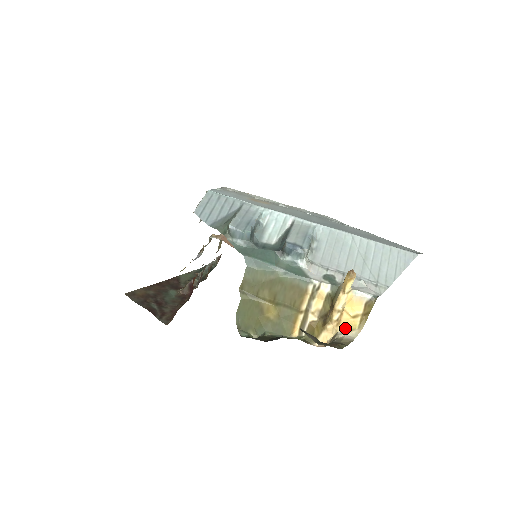
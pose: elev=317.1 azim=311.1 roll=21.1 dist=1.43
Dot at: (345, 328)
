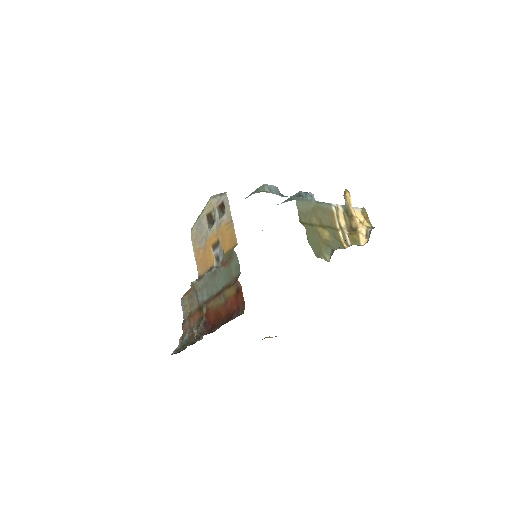
Dot at: (367, 227)
